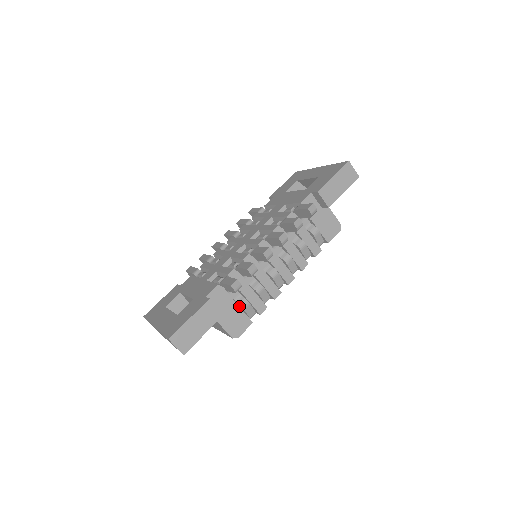
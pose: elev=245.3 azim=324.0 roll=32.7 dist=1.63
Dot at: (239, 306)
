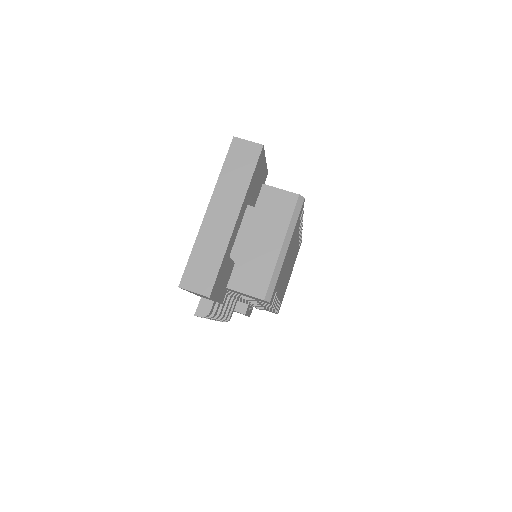
Dot at: occluded
